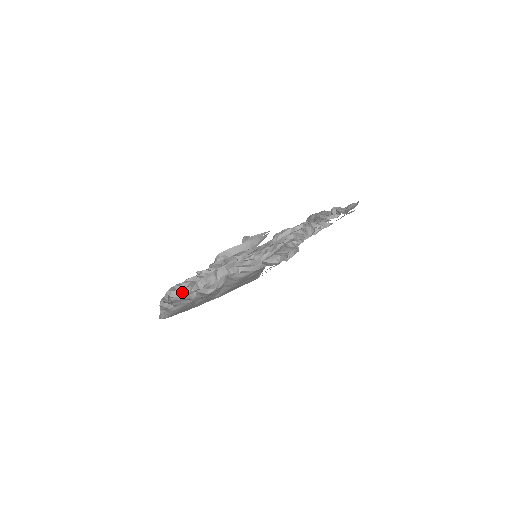
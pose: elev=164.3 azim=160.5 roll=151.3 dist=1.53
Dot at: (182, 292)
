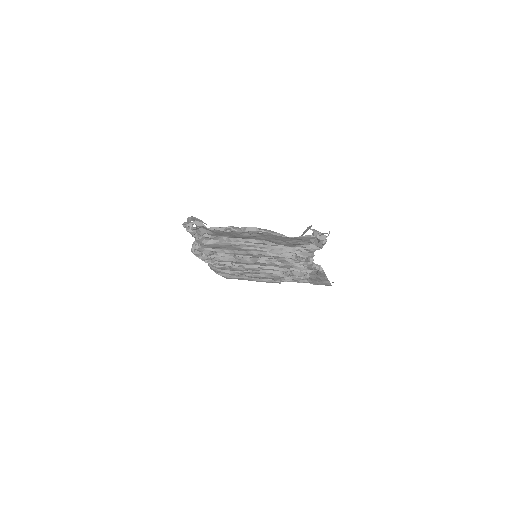
Dot at: occluded
